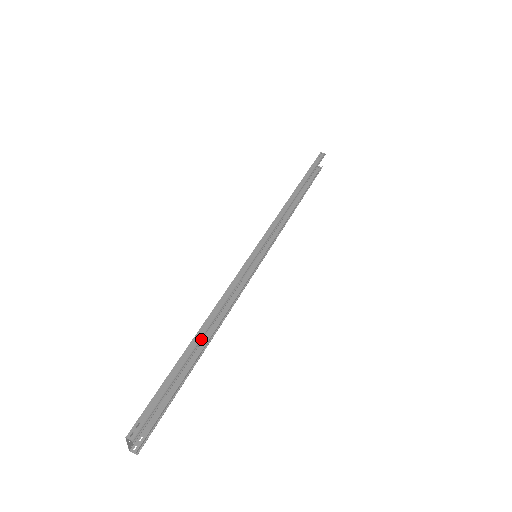
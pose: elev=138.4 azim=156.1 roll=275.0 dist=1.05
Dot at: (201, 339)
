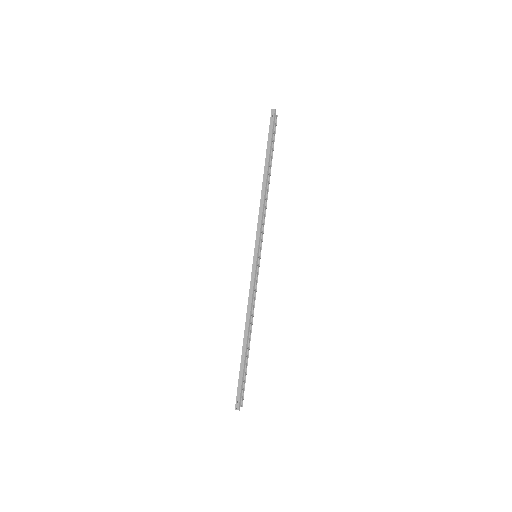
Dot at: (247, 342)
